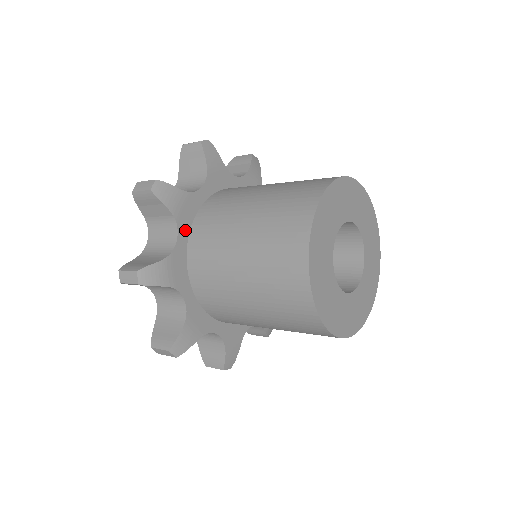
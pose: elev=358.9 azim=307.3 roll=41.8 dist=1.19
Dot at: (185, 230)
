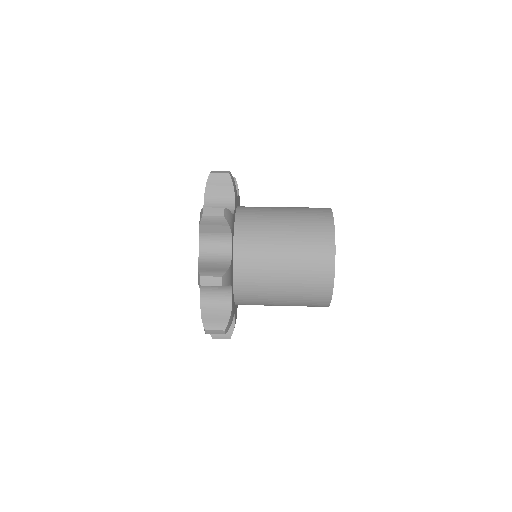
Dot at: (232, 283)
